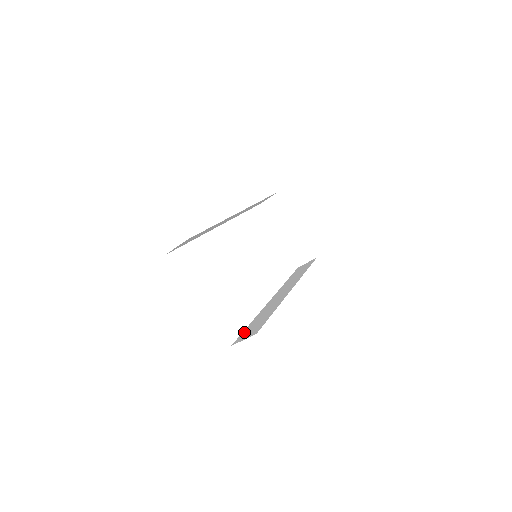
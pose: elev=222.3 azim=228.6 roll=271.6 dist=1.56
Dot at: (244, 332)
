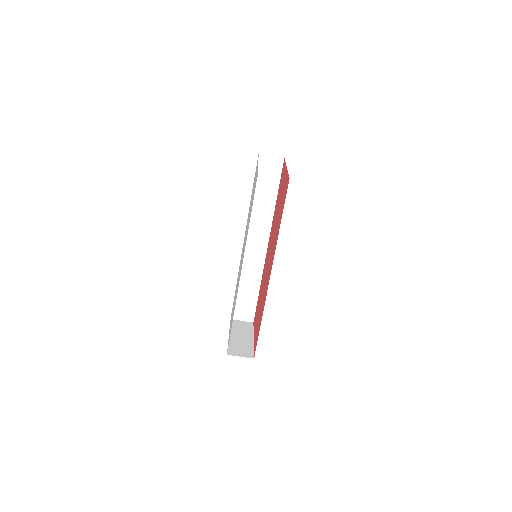
Dot at: occluded
